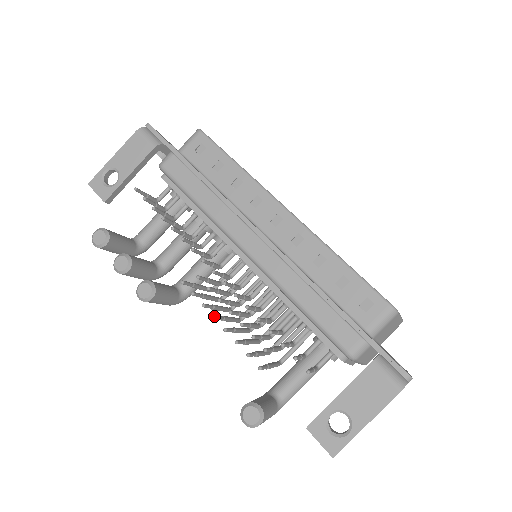
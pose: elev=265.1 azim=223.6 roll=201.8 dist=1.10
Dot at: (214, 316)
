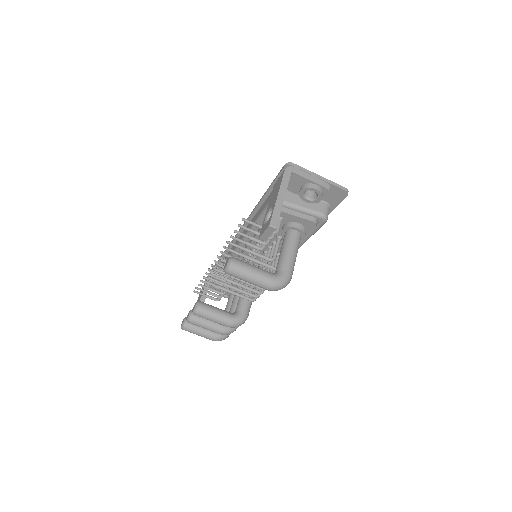
Dot at: (214, 268)
